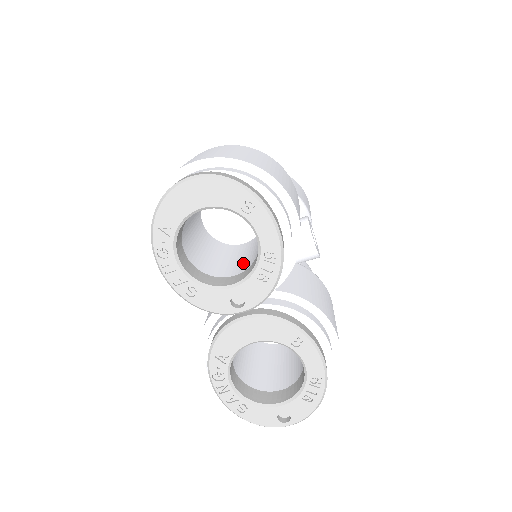
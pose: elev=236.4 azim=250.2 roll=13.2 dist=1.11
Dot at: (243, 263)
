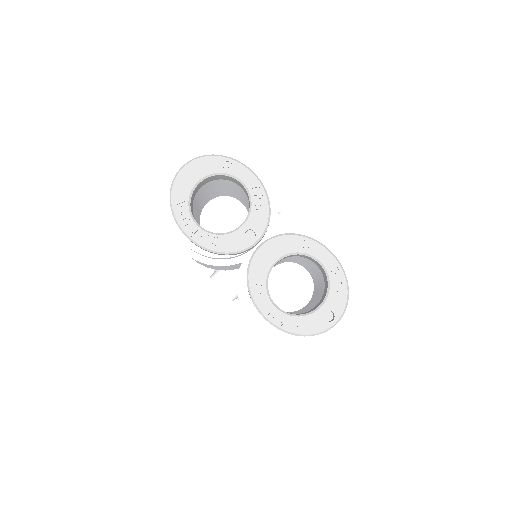
Dot at: occluded
